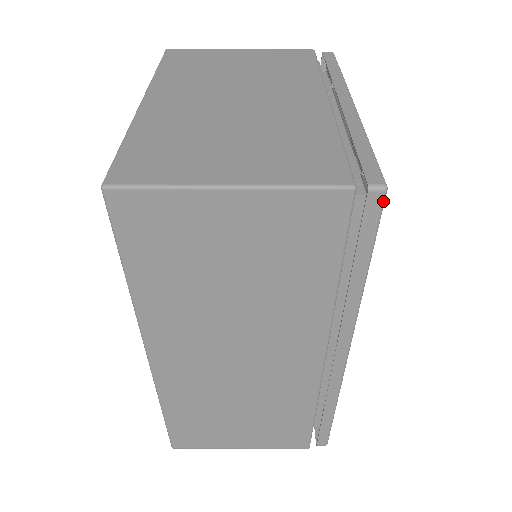
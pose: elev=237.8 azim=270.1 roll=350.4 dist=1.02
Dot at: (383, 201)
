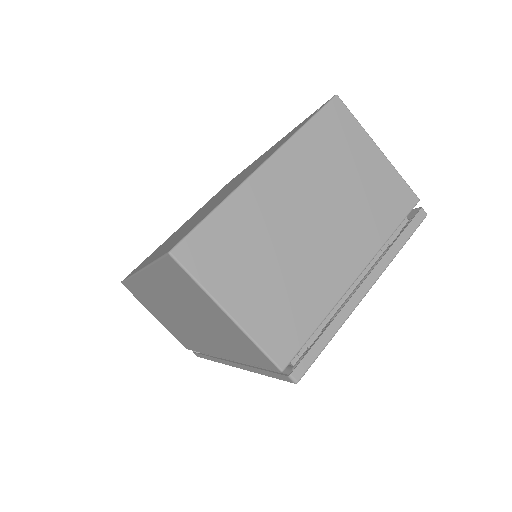
Dot at: (291, 382)
